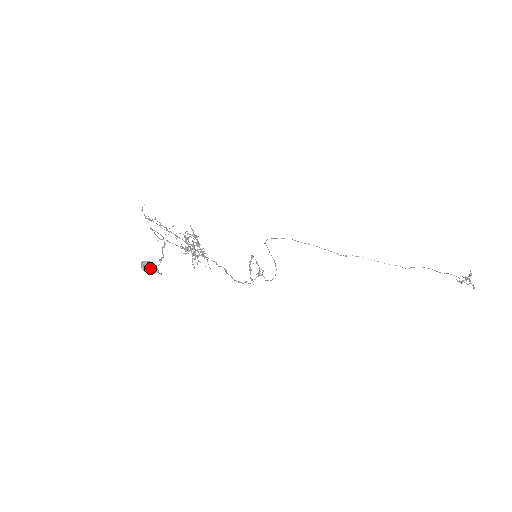
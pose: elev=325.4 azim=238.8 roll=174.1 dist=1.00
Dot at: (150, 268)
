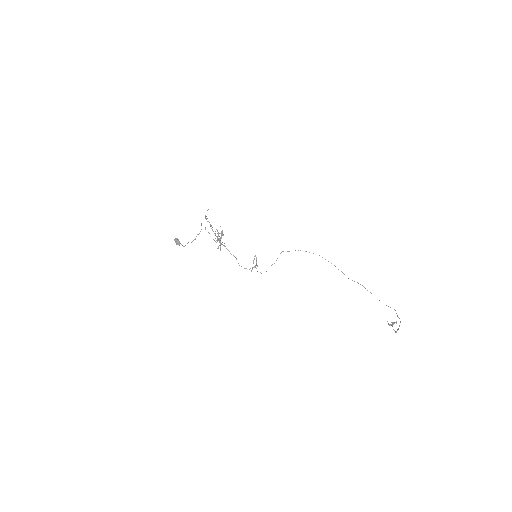
Dot at: (177, 242)
